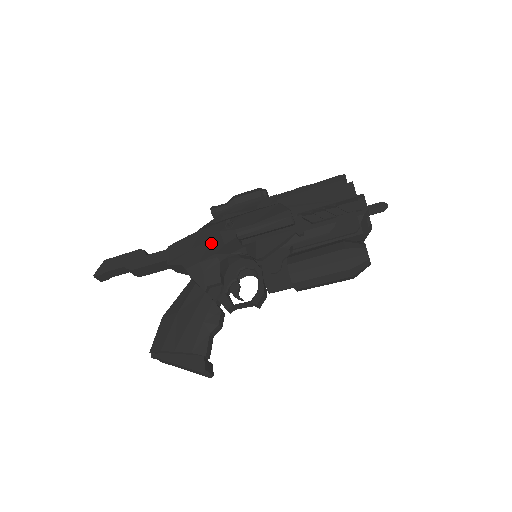
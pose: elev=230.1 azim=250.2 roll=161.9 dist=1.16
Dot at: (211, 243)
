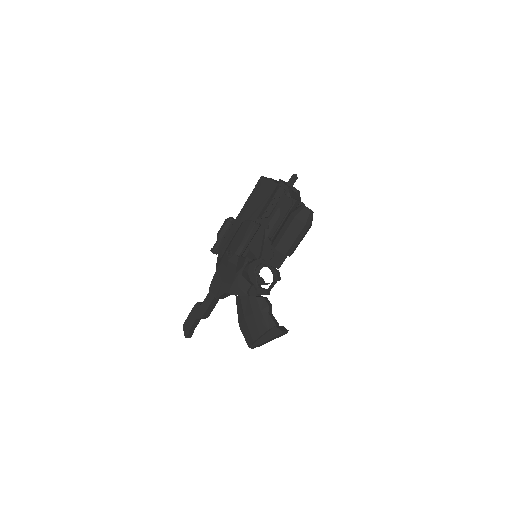
Dot at: (229, 270)
